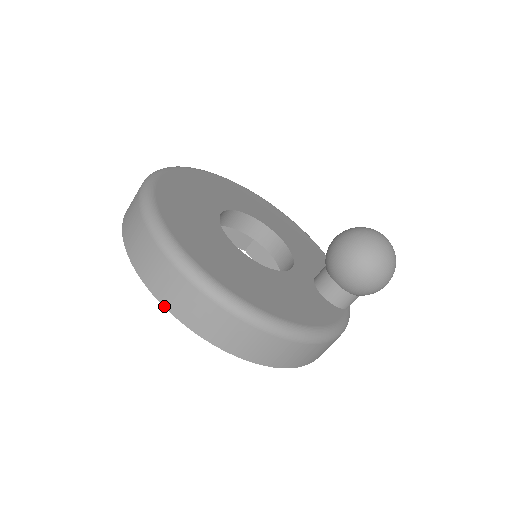
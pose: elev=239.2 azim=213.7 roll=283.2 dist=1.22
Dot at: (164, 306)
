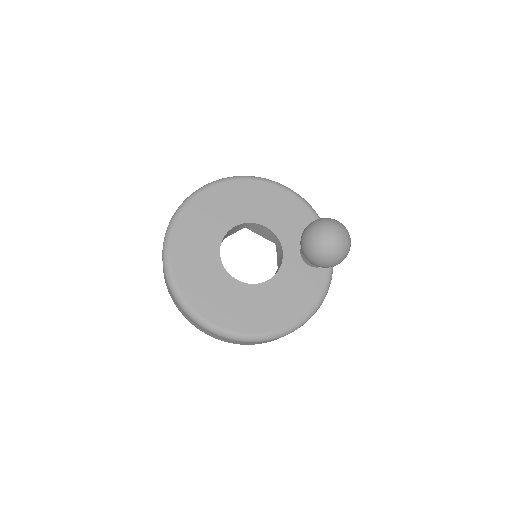
Dot at: occluded
